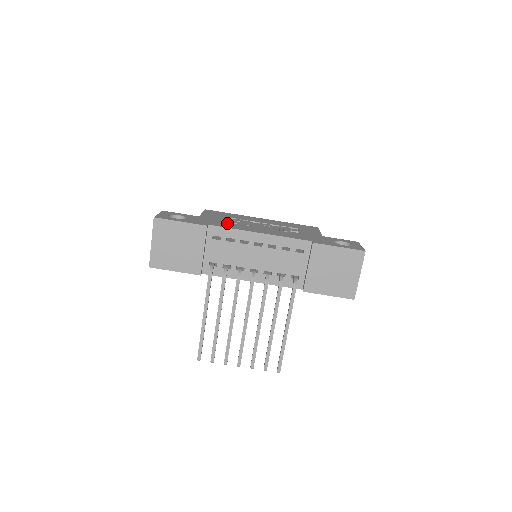
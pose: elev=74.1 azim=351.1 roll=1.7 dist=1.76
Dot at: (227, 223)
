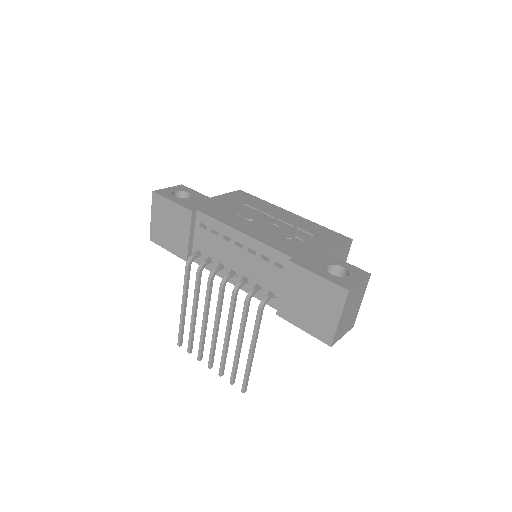
Dot at: (226, 212)
